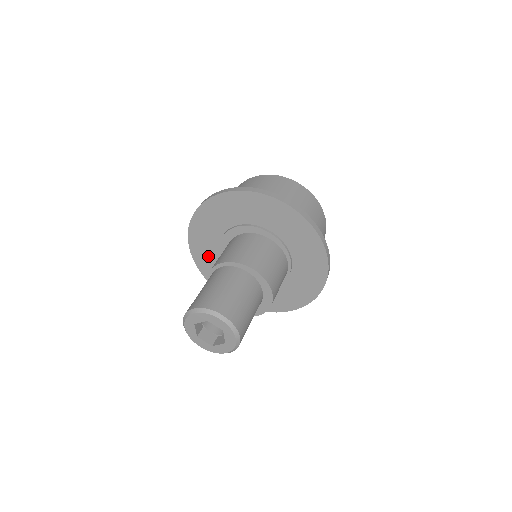
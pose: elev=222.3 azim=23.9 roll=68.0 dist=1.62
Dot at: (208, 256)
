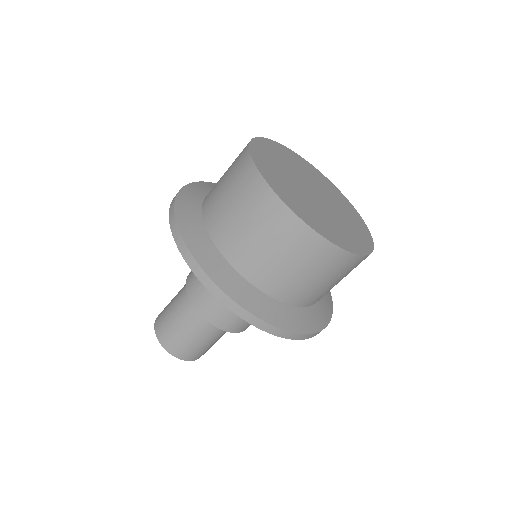
Dot at: occluded
